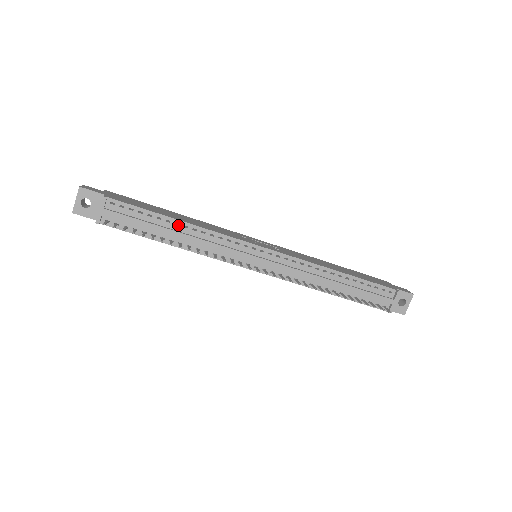
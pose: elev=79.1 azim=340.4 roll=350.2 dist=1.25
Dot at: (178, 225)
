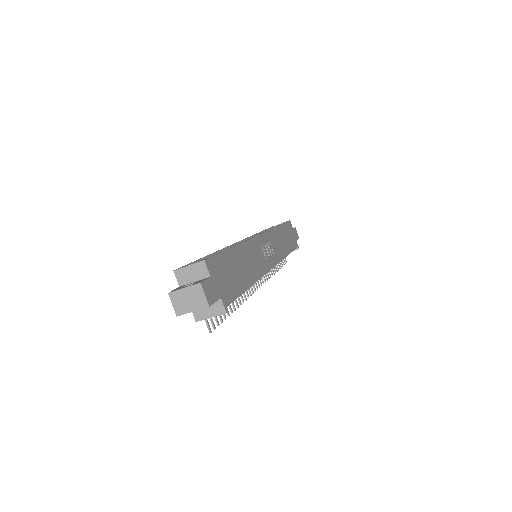
Dot at: occluded
